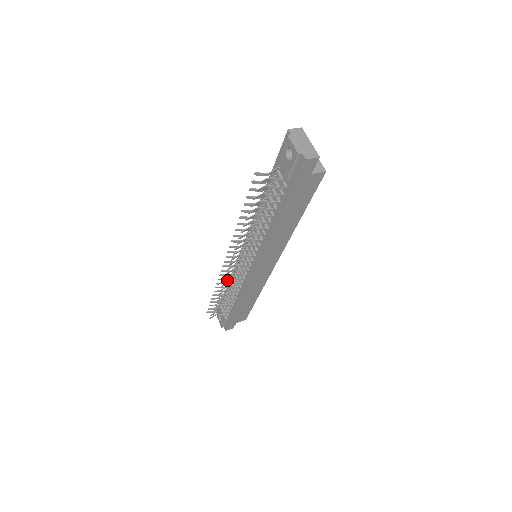
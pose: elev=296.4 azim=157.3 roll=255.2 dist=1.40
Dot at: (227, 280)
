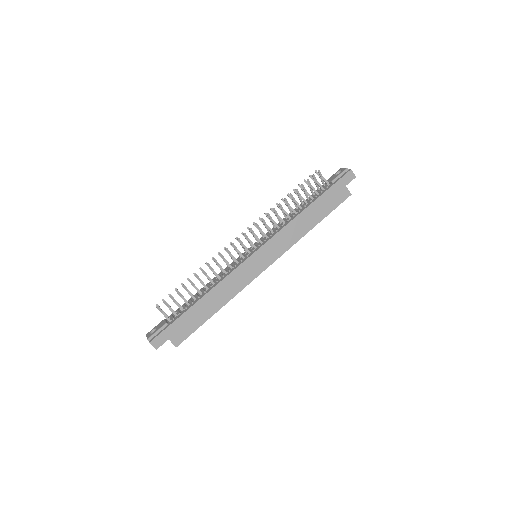
Dot at: (222, 257)
